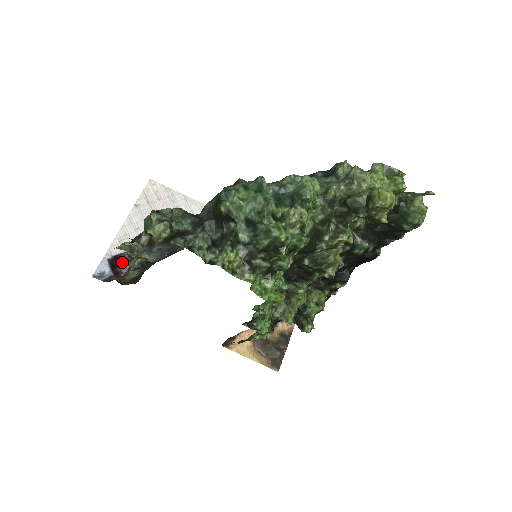
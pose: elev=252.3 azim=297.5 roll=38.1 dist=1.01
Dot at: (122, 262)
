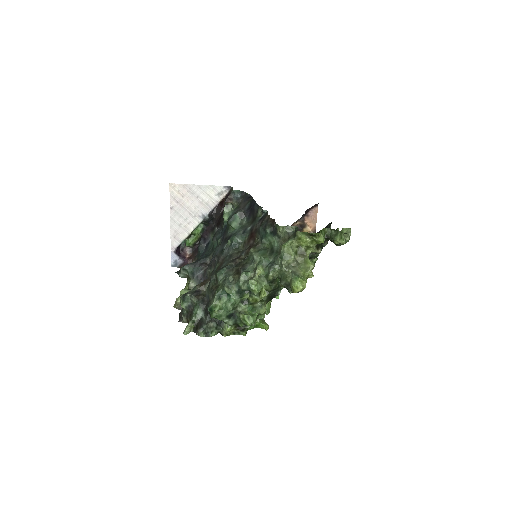
Dot at: (183, 246)
